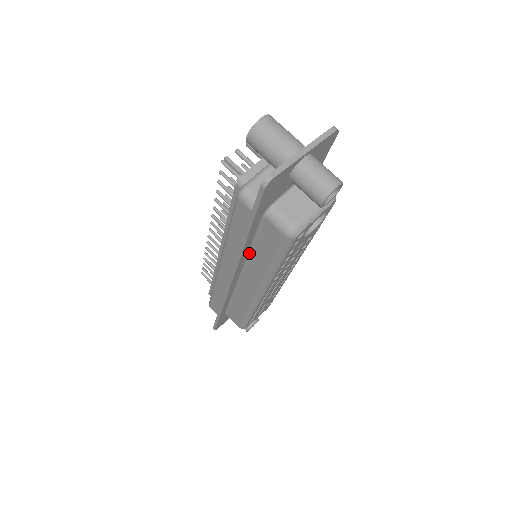
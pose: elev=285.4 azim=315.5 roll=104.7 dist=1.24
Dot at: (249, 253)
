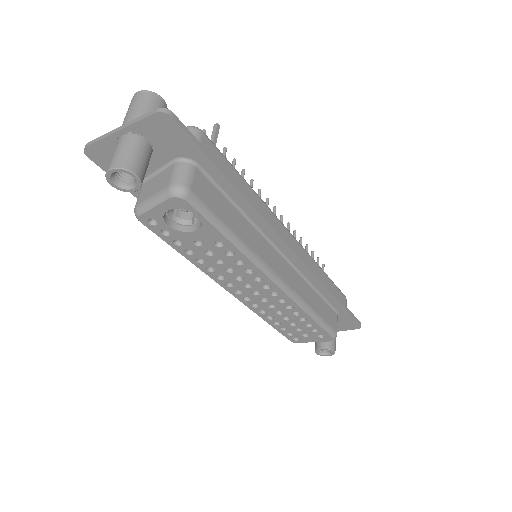
Dot at: occluded
